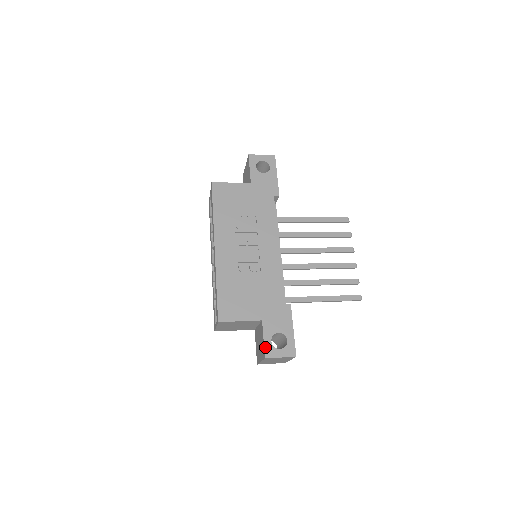
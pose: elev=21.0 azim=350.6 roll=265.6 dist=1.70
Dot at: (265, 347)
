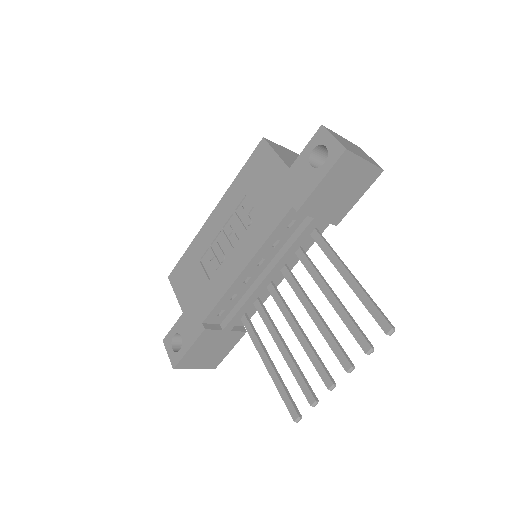
Dot at: (169, 333)
